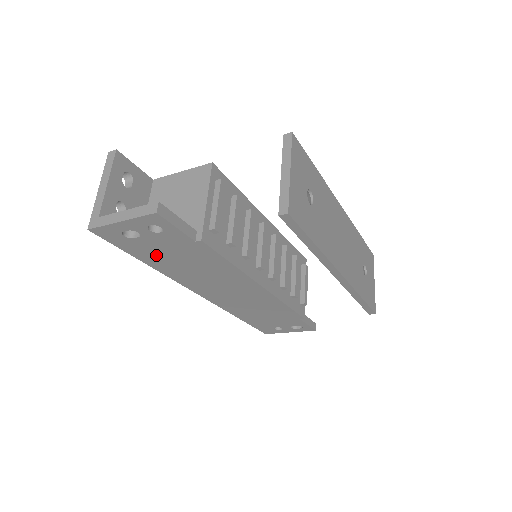
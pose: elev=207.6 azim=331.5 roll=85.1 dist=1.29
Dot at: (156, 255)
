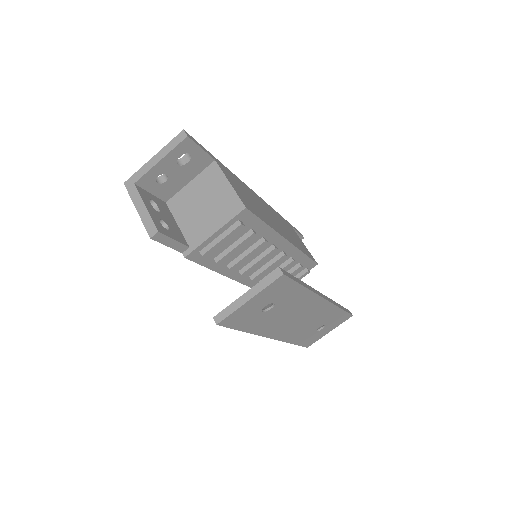
Dot at: occluded
